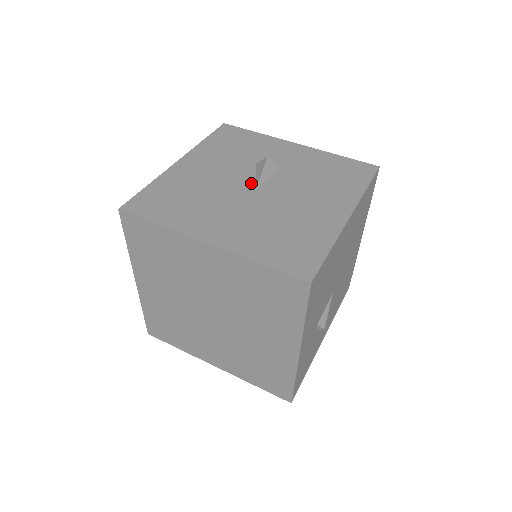
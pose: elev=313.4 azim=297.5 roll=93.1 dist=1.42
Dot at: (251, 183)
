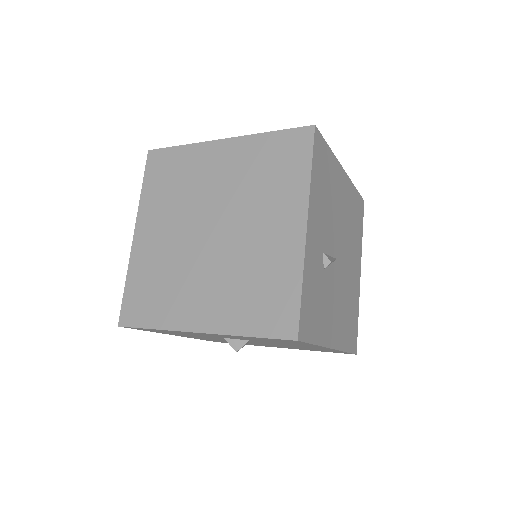
Dot at: occluded
